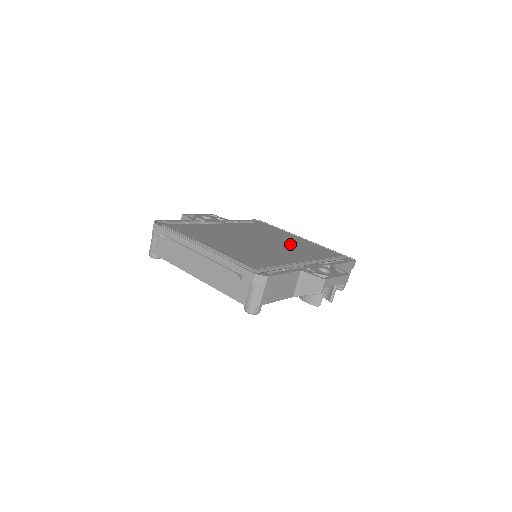
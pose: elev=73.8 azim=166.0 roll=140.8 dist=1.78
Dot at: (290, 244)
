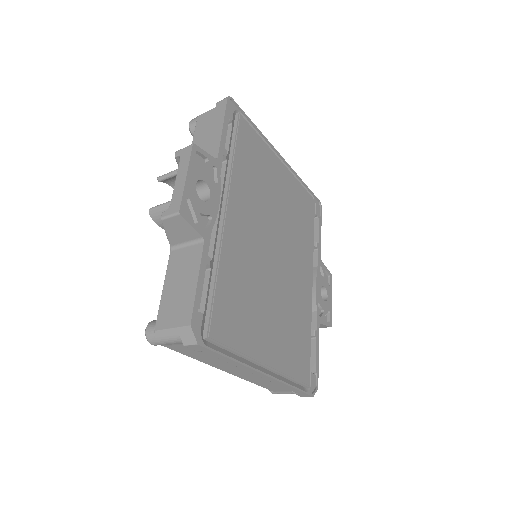
Dot at: (288, 219)
